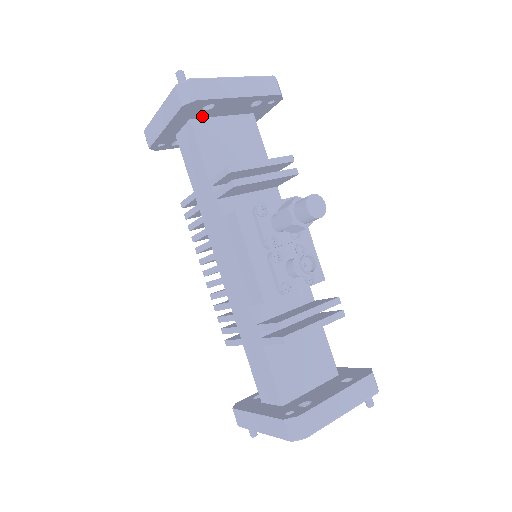
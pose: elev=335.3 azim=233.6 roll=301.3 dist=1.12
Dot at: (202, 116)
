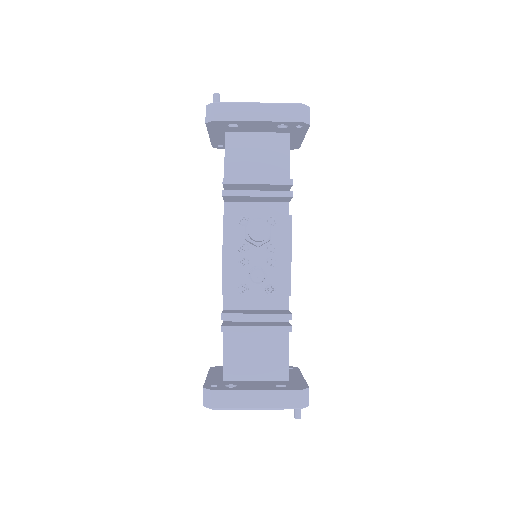
Dot at: (235, 131)
